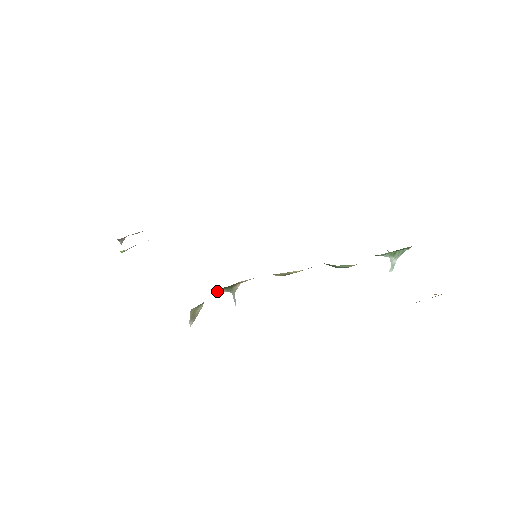
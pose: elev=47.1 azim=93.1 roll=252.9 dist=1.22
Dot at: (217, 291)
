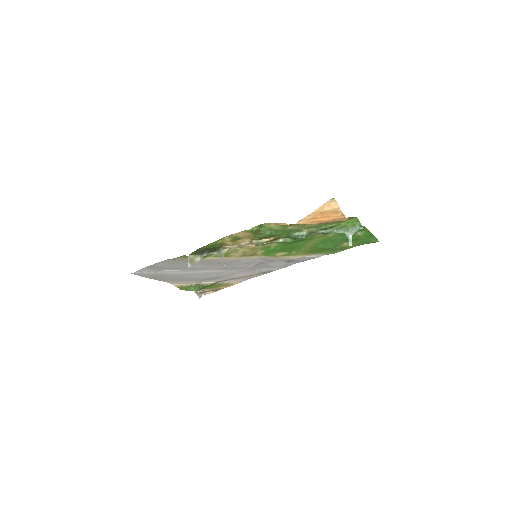
Dot at: occluded
